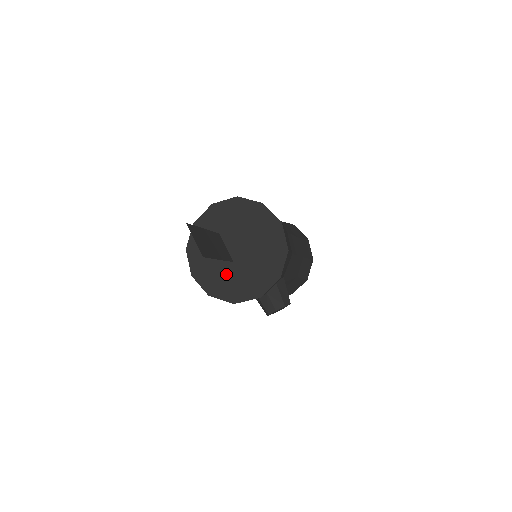
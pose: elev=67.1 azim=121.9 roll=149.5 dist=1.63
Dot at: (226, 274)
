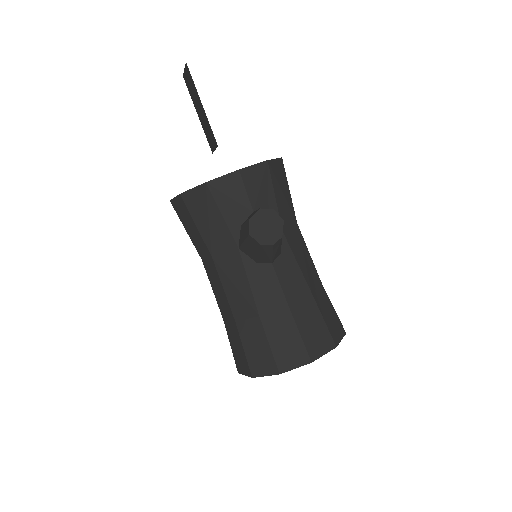
Dot at: occluded
